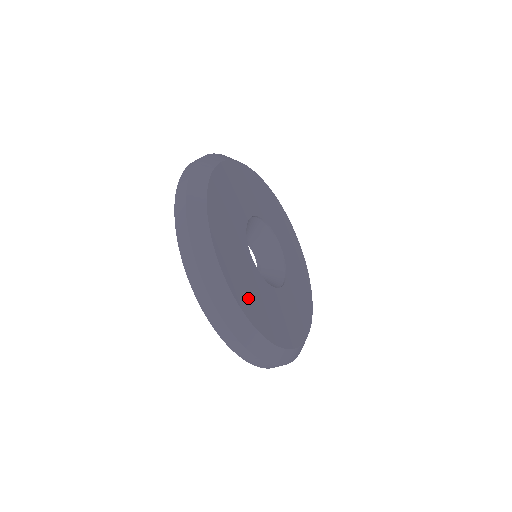
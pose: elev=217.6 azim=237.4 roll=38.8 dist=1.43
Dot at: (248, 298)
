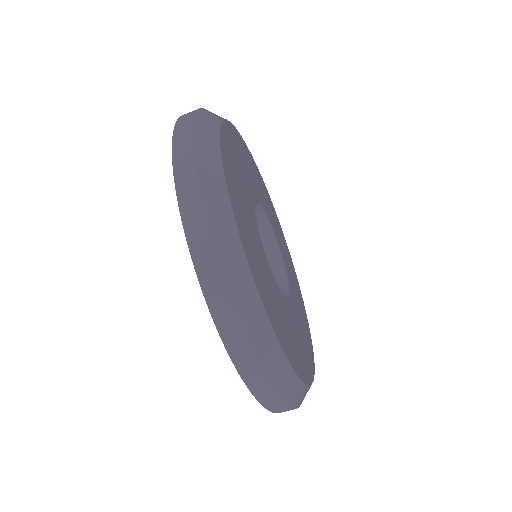
Dot at: (267, 296)
